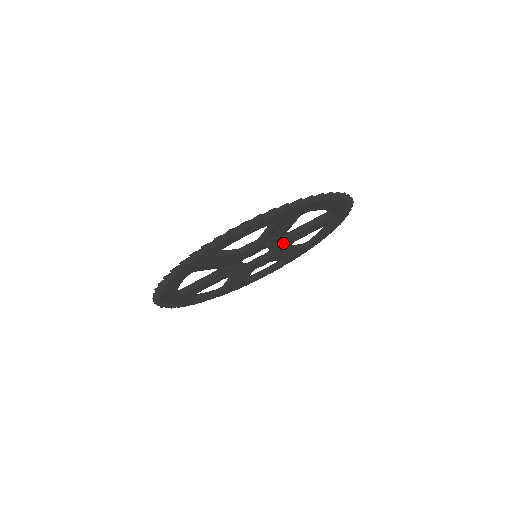
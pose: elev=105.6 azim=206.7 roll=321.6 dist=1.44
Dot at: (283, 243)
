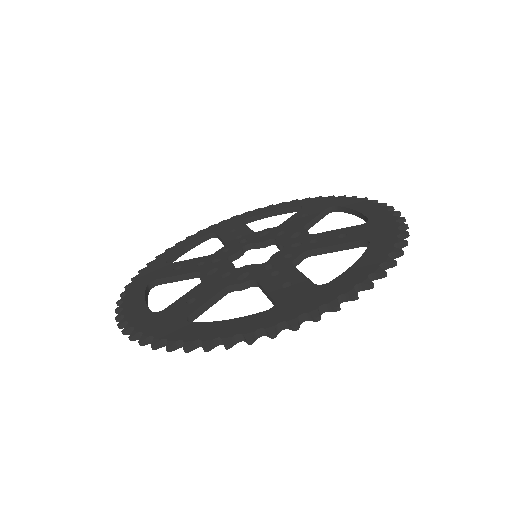
Dot at: occluded
